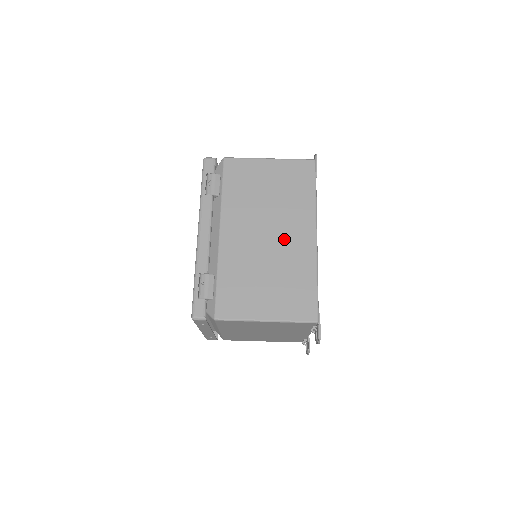
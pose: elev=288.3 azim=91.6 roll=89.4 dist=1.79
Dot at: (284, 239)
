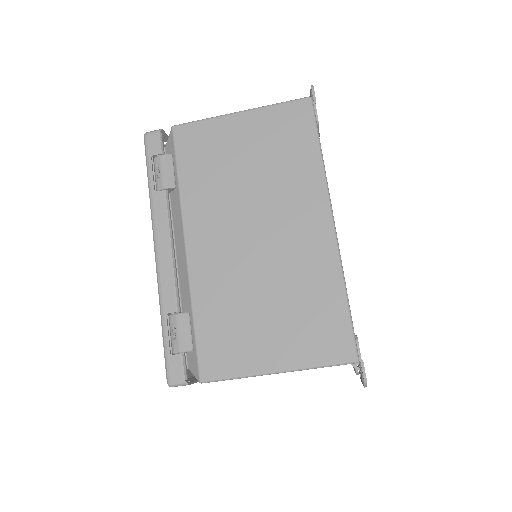
Dot at: (283, 236)
